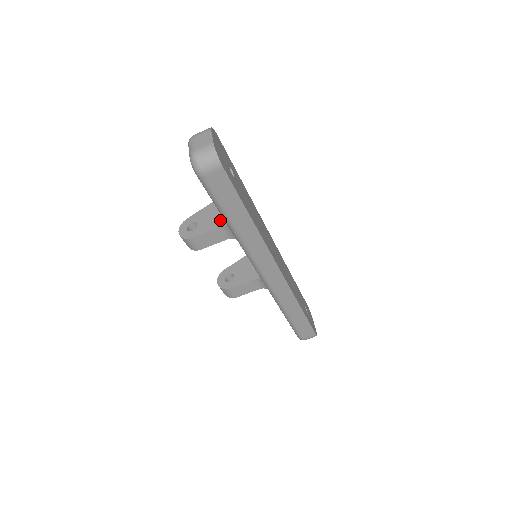
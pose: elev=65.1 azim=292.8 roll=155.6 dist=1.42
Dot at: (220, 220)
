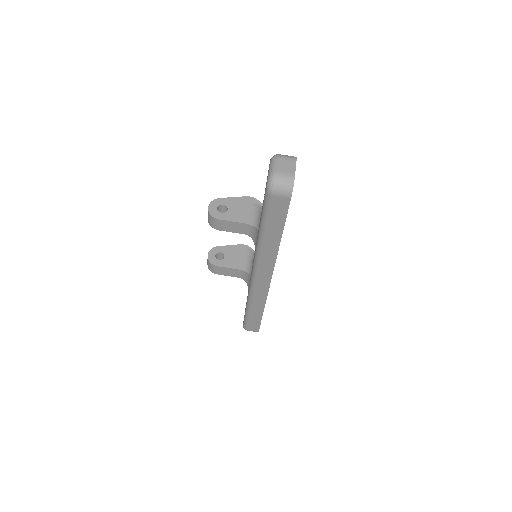
Dot at: (249, 217)
